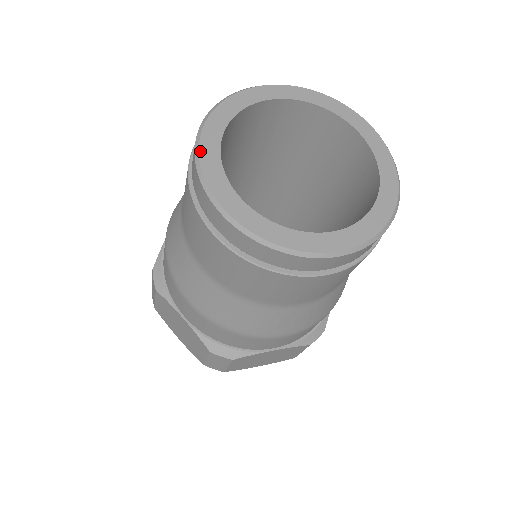
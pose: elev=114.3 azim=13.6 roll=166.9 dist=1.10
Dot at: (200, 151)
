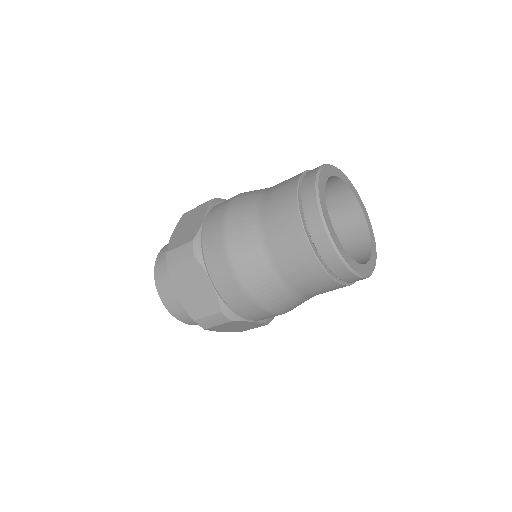
Dot at: (319, 194)
